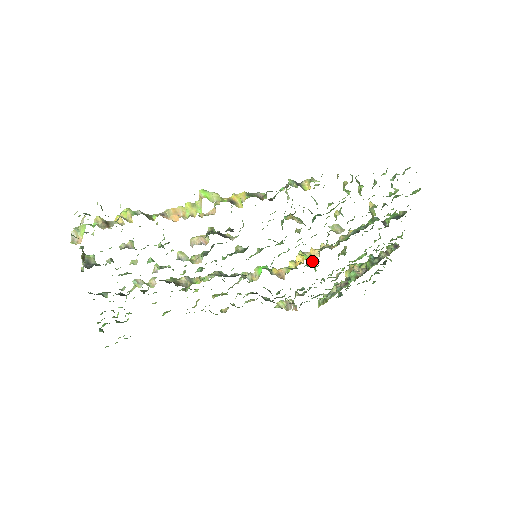
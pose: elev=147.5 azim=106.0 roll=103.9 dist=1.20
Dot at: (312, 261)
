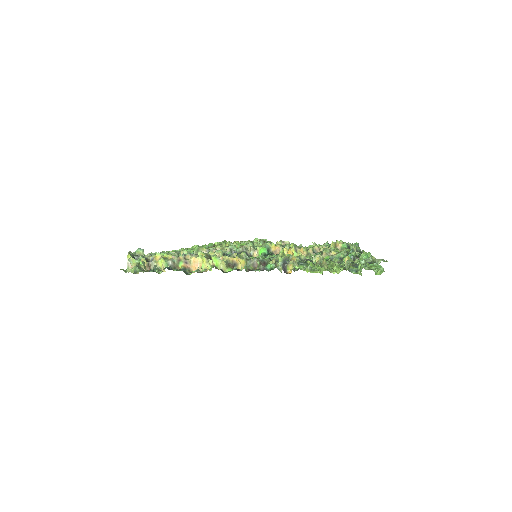
Dot at: (303, 247)
